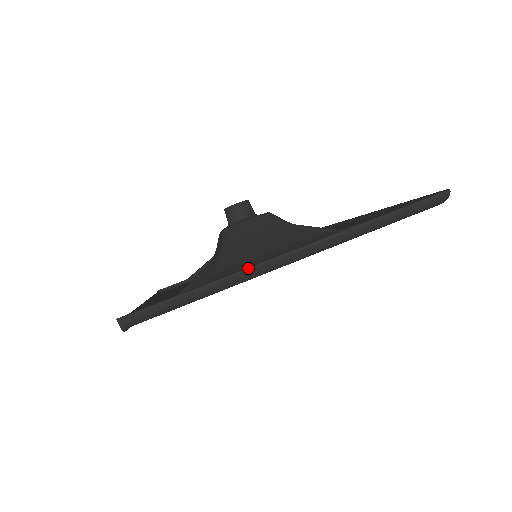
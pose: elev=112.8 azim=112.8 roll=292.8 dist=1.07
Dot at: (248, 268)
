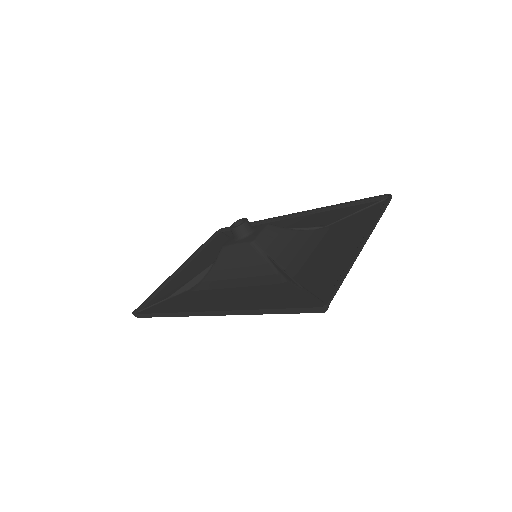
Dot at: (356, 257)
